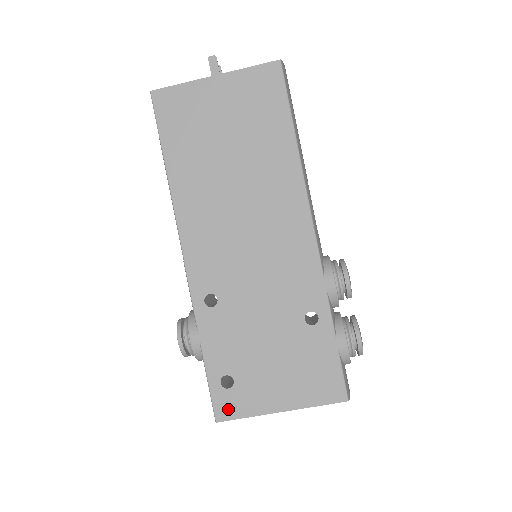
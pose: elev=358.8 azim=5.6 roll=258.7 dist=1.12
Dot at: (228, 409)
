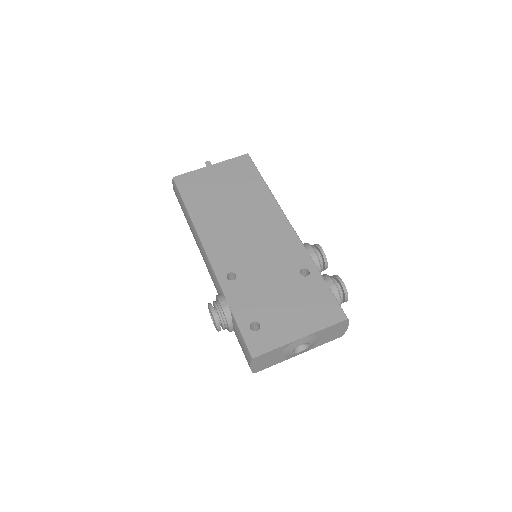
Dot at: (260, 346)
